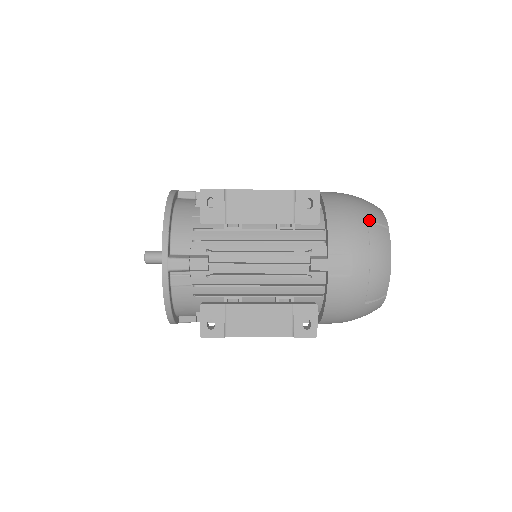
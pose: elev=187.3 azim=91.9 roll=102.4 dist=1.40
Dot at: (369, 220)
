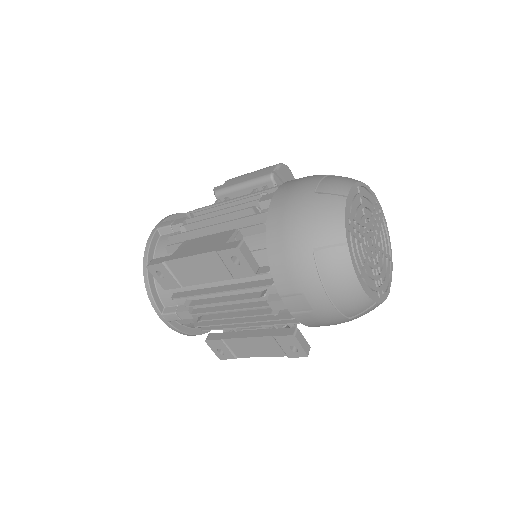
Dot at: (315, 247)
